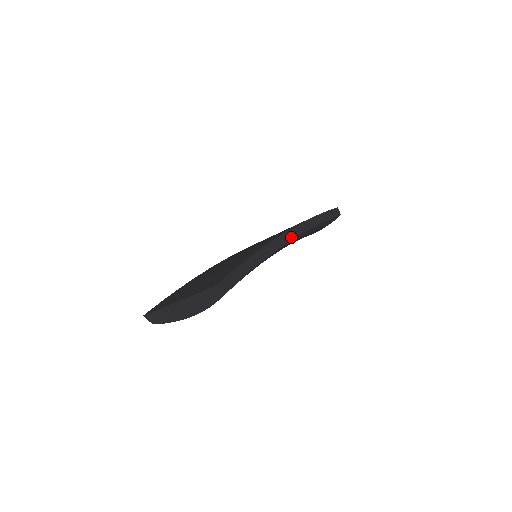
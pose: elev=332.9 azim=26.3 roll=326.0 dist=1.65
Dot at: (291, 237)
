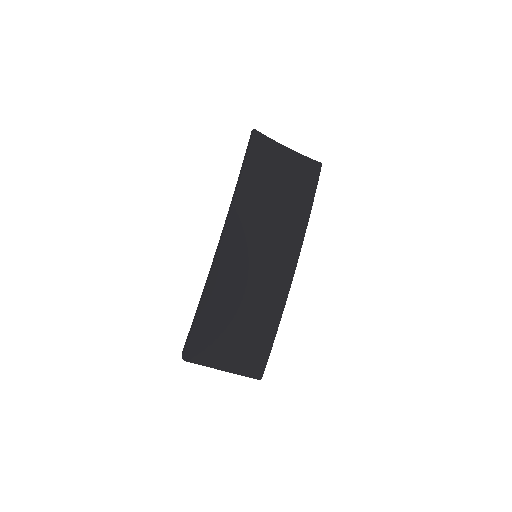
Dot at: occluded
